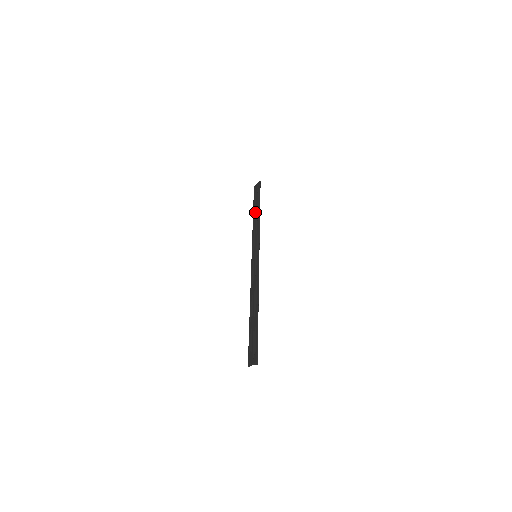
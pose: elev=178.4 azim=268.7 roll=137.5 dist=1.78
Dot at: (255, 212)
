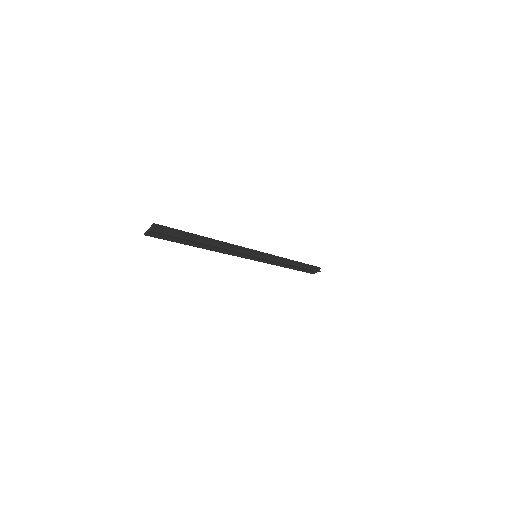
Dot at: occluded
